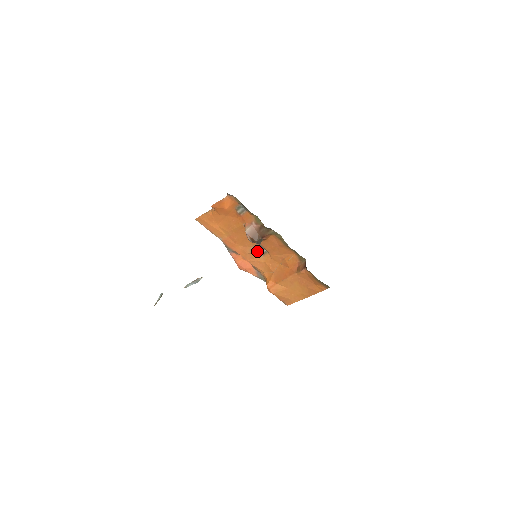
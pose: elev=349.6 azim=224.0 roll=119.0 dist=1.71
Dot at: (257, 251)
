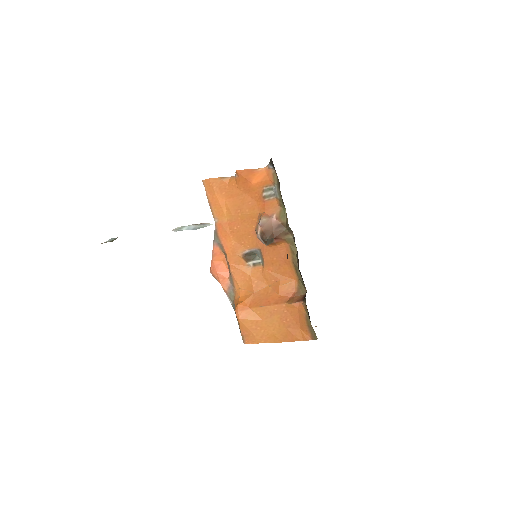
Dot at: (250, 257)
